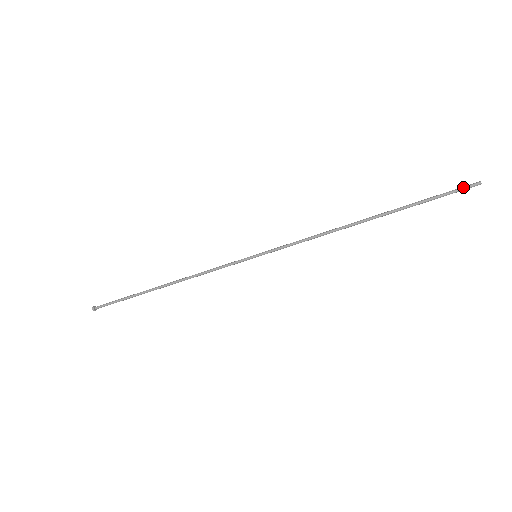
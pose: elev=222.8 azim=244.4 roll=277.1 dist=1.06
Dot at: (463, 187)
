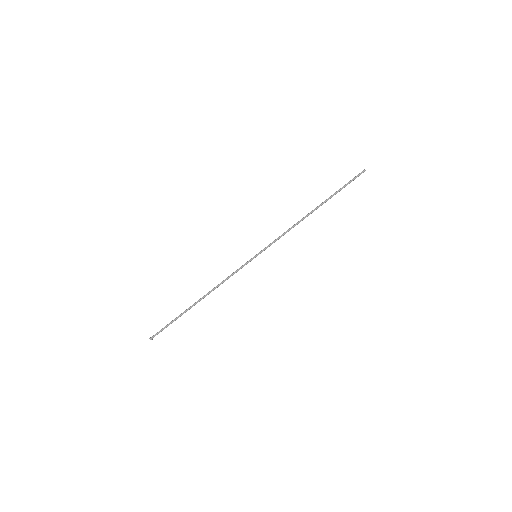
Dot at: (357, 175)
